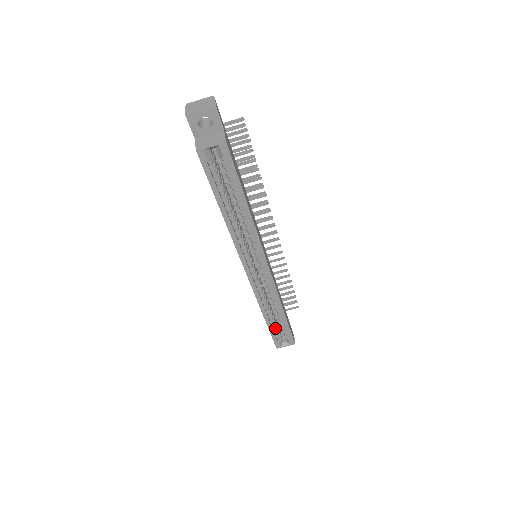
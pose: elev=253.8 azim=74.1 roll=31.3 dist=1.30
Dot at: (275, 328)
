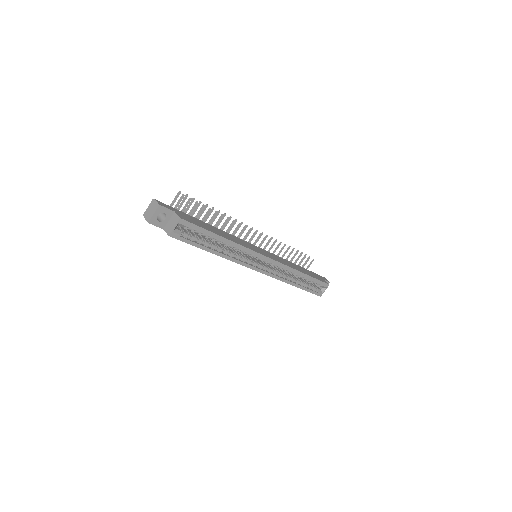
Dot at: (307, 286)
